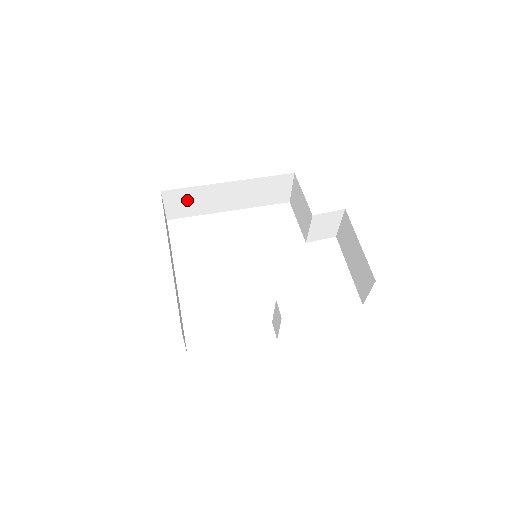
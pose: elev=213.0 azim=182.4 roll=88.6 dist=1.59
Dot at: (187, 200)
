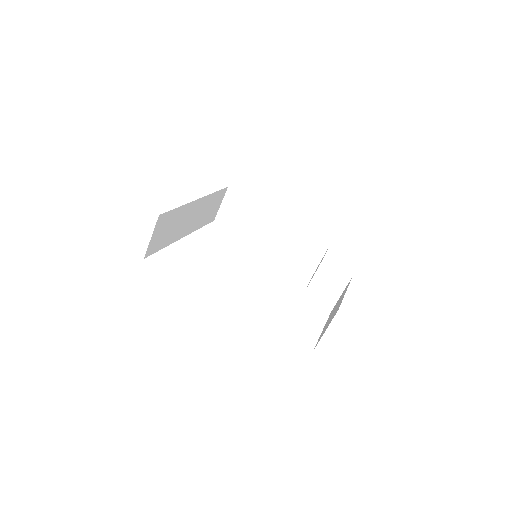
Dot at: (240, 211)
